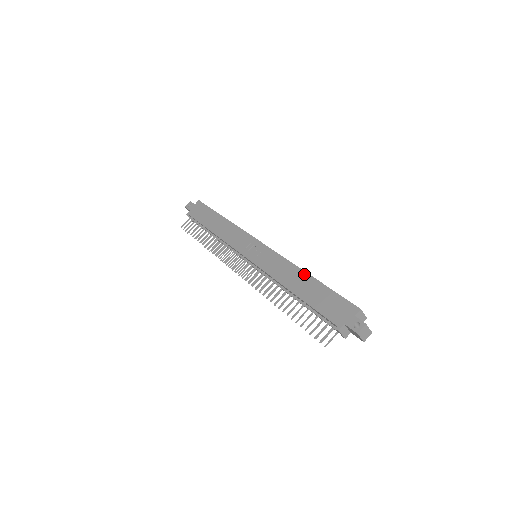
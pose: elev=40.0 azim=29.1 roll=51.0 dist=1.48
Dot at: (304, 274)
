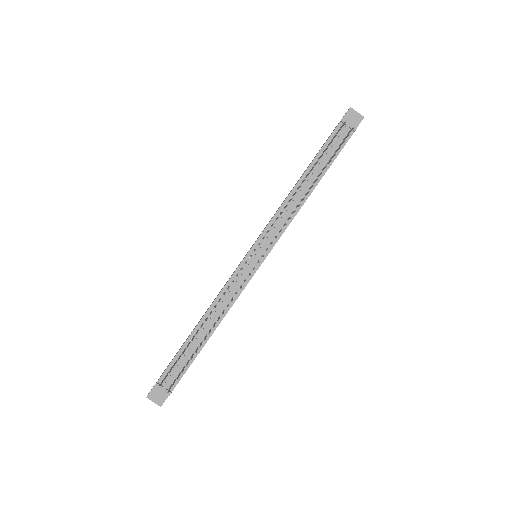
Dot at: occluded
